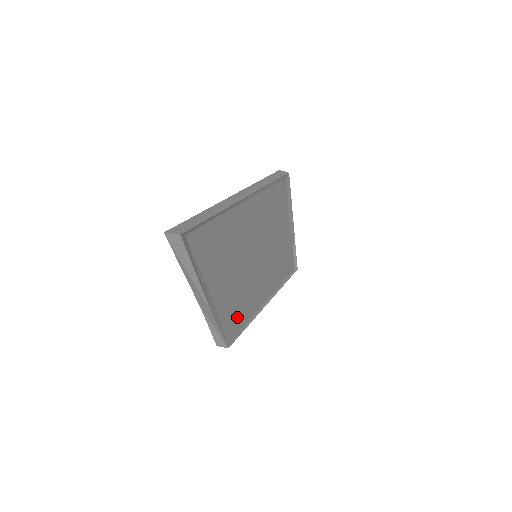
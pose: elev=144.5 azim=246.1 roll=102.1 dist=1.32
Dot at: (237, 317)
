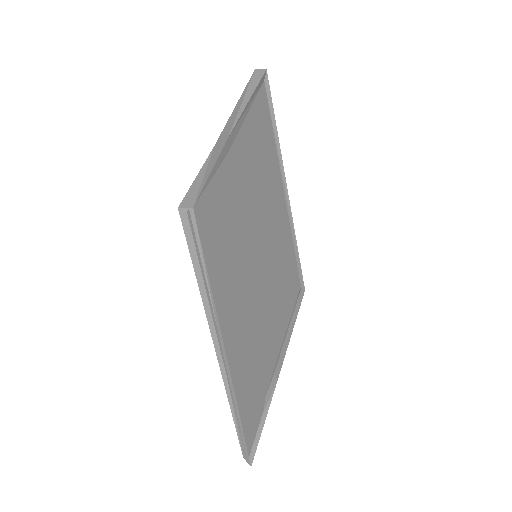
Dot at: (213, 233)
